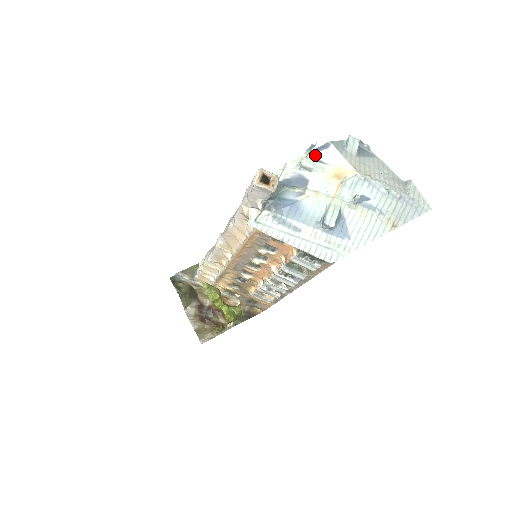
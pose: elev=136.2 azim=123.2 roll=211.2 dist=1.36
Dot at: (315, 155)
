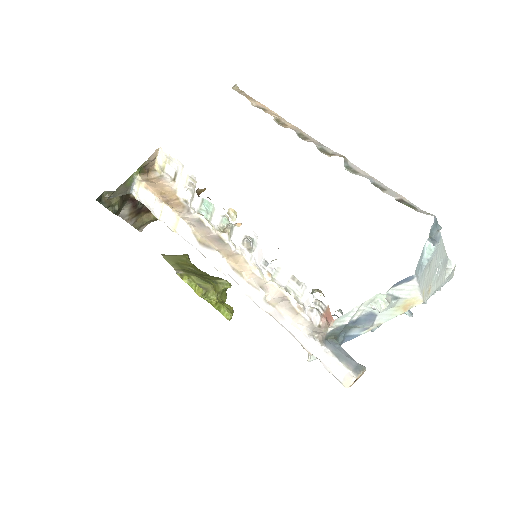
Dot at: (394, 290)
